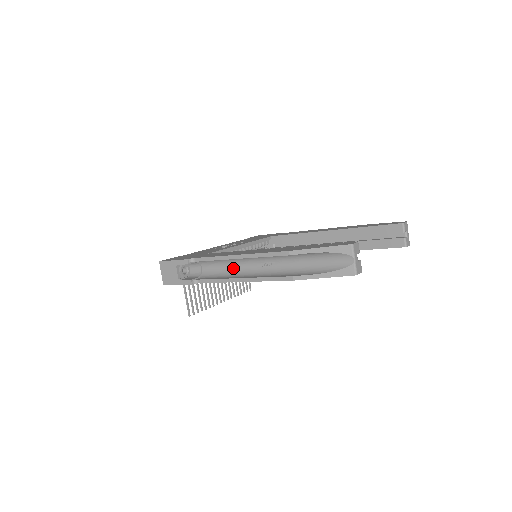
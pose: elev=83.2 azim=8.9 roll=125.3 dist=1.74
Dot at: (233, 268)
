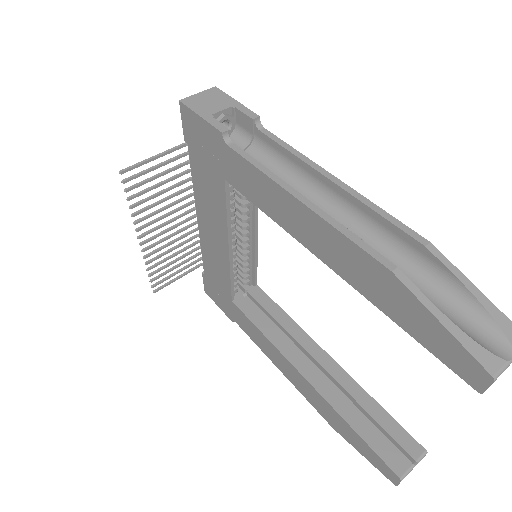
Dot at: occluded
